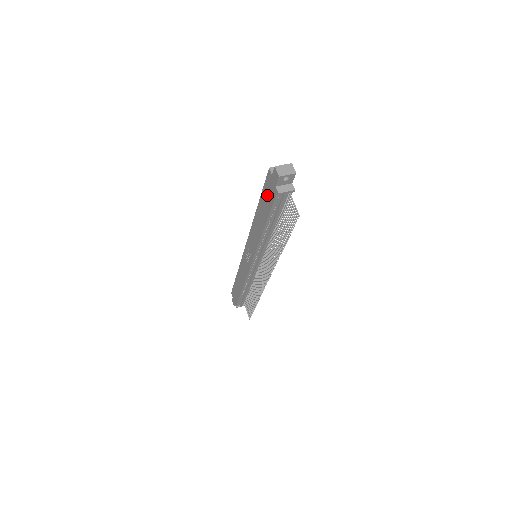
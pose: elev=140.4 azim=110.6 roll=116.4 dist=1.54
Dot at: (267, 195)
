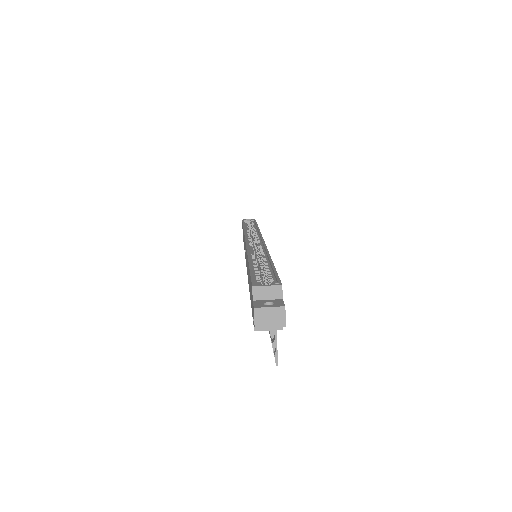
Dot at: occluded
